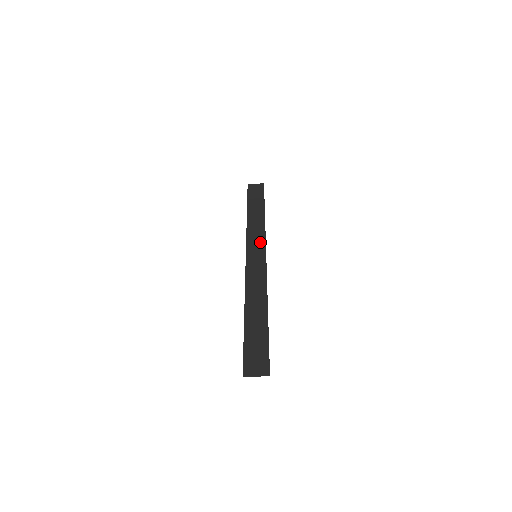
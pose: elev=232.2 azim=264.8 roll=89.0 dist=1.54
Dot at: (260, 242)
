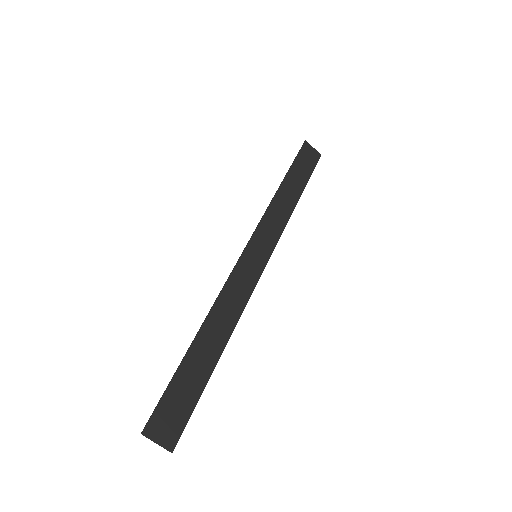
Dot at: (271, 239)
